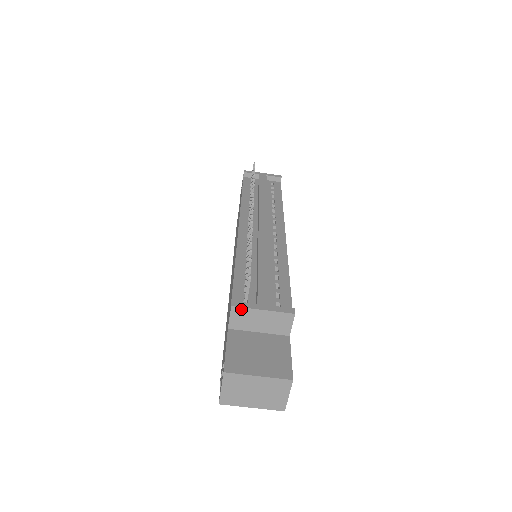
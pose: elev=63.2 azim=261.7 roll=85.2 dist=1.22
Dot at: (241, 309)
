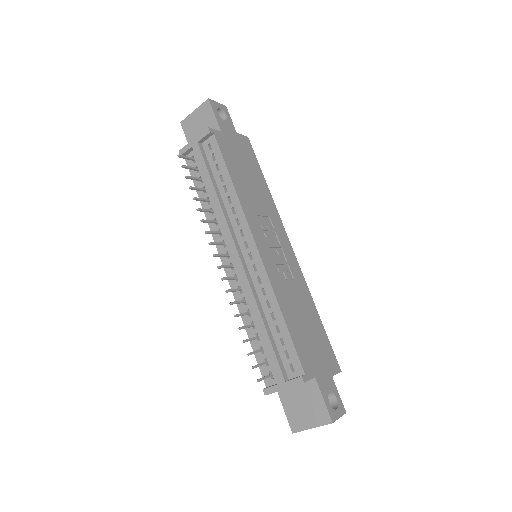
Dot at: occluded
